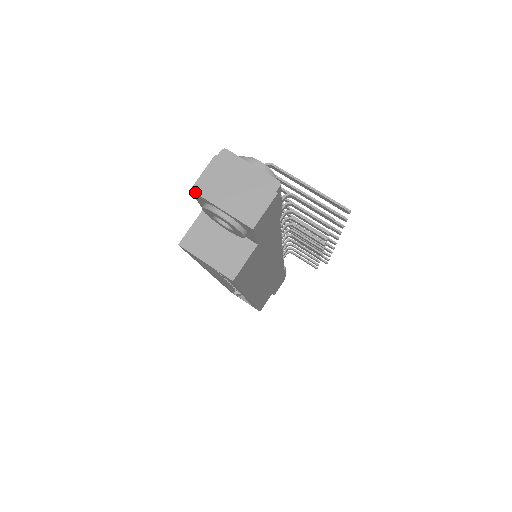
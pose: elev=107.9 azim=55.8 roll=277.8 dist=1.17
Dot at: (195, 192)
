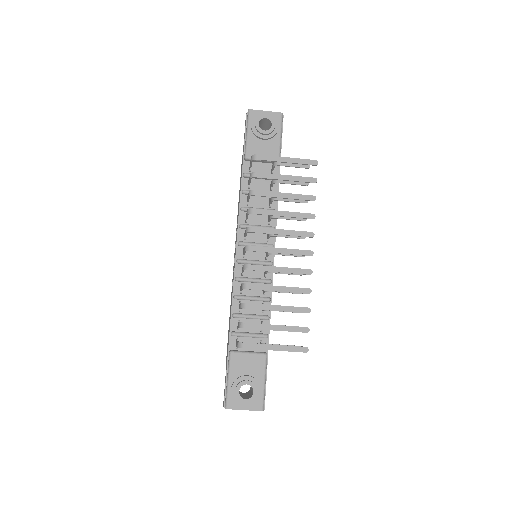
Dot at: occluded
